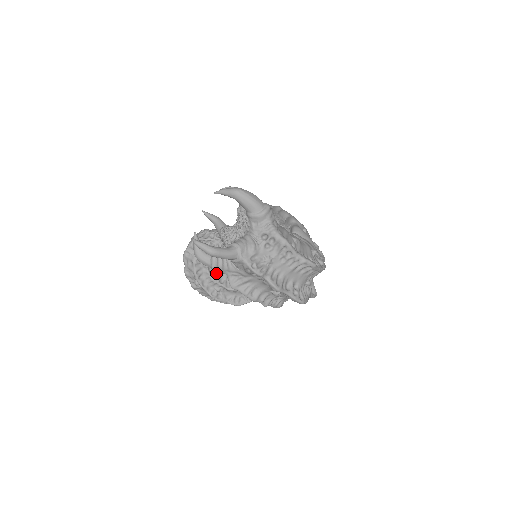
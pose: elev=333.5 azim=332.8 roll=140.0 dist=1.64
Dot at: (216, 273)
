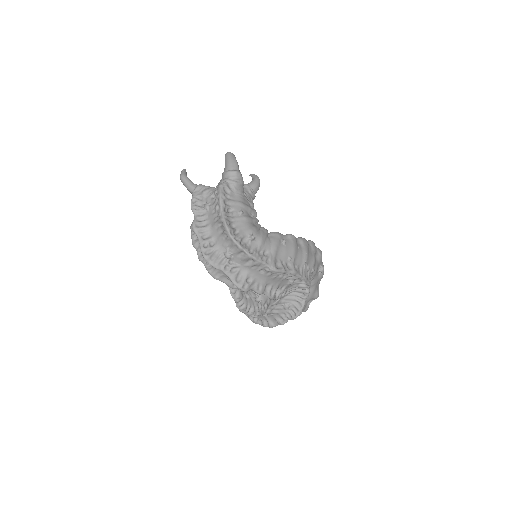
Dot at: occluded
